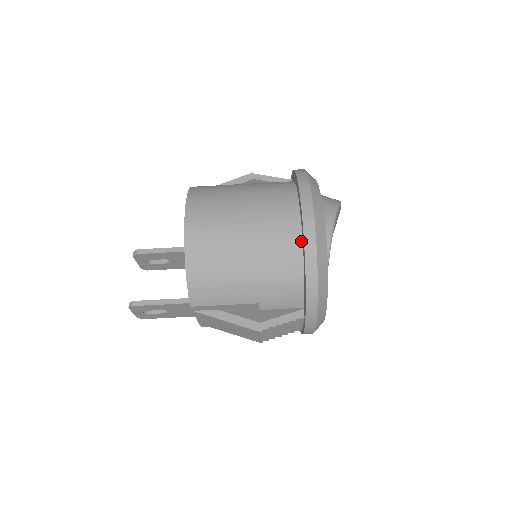
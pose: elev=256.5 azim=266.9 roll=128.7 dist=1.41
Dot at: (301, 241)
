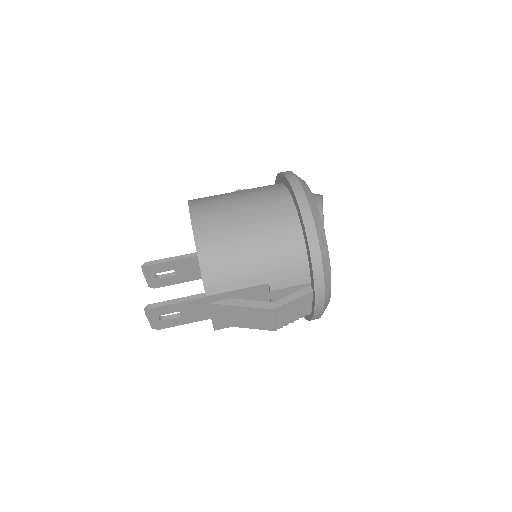
Dot at: (298, 219)
